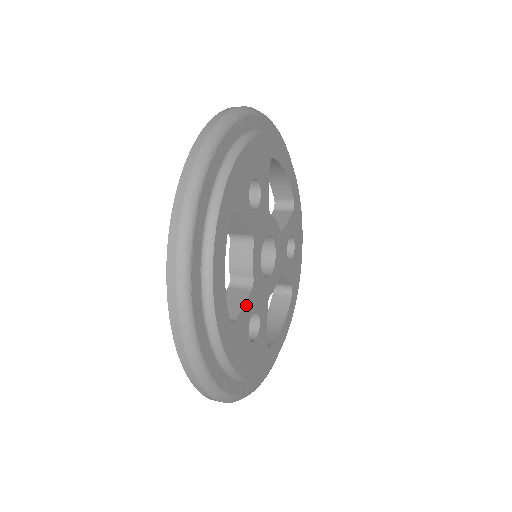
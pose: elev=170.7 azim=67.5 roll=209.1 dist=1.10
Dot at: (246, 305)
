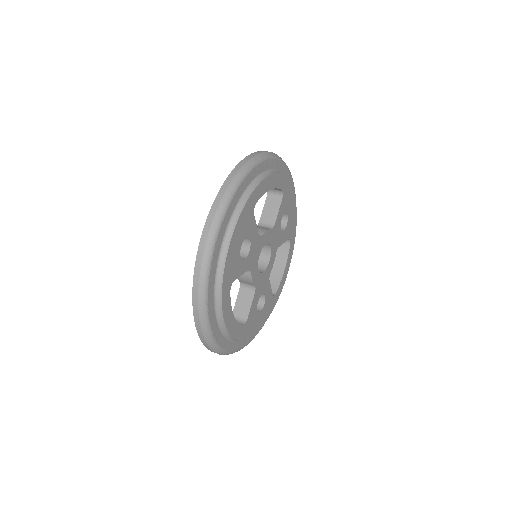
Dot at: (253, 304)
